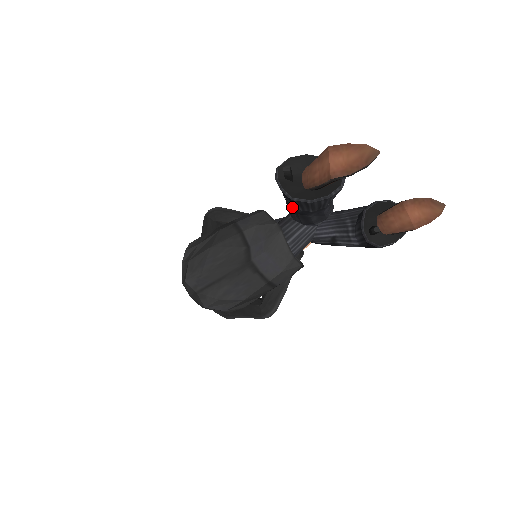
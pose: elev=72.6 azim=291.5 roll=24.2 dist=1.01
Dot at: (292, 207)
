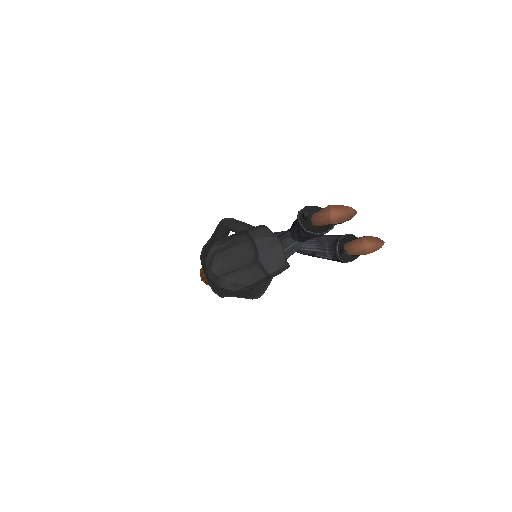
Dot at: (300, 233)
